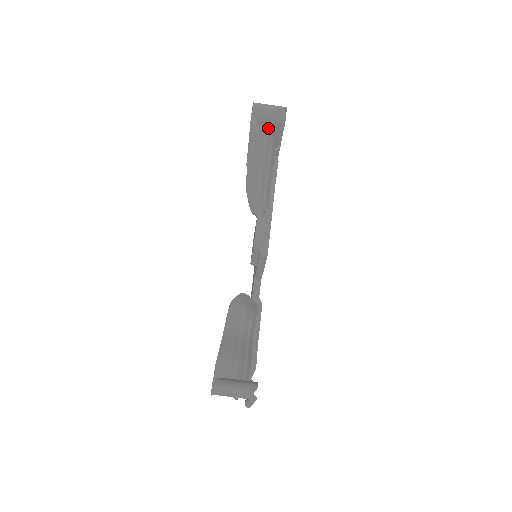
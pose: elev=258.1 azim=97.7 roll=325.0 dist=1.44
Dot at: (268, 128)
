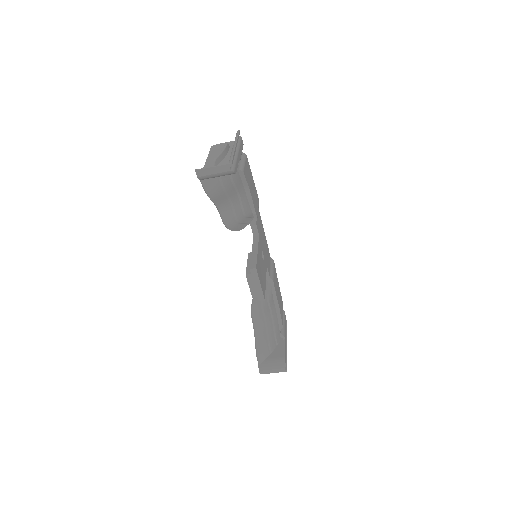
Dot at: occluded
